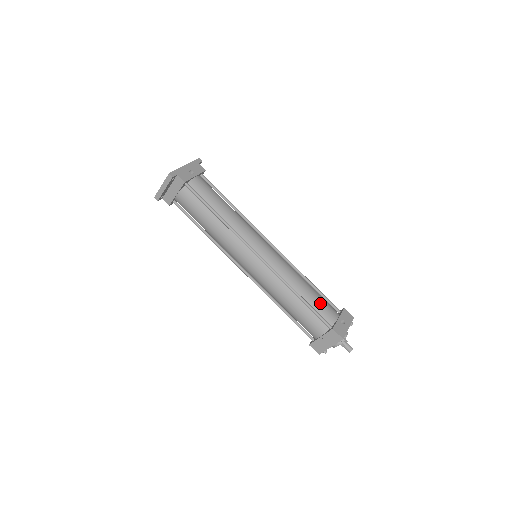
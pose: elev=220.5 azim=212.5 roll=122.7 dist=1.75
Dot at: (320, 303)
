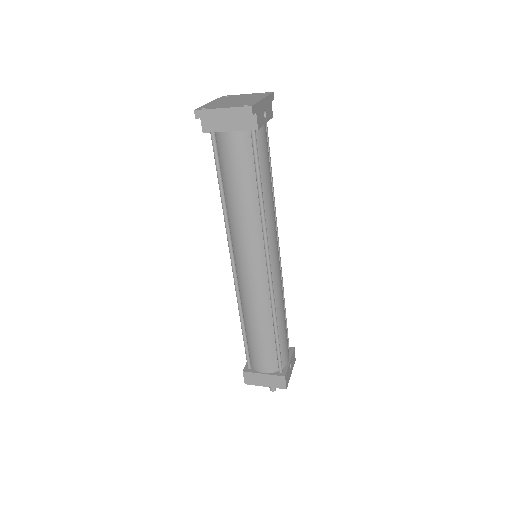
Dot at: (286, 341)
